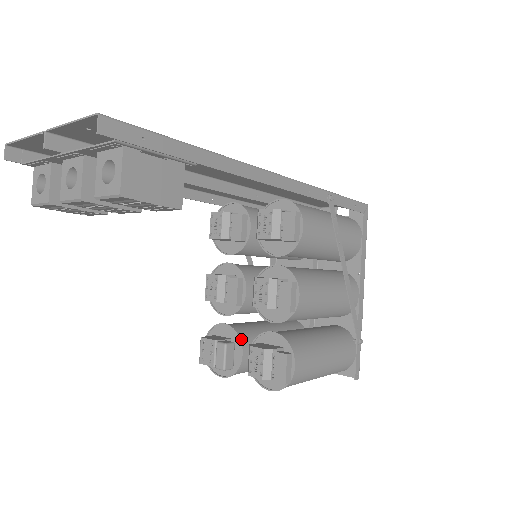
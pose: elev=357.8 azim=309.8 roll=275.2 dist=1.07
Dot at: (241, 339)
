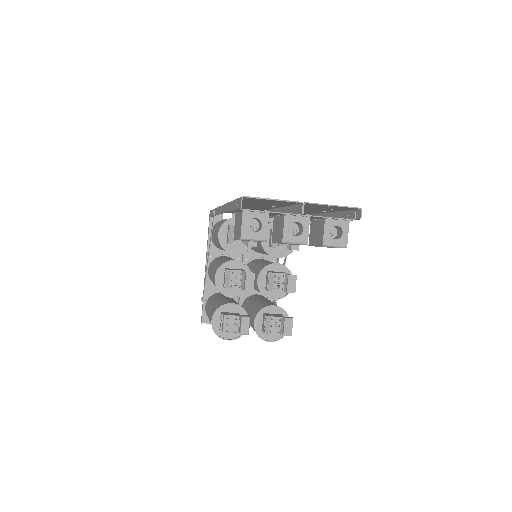
Dot at: (245, 312)
